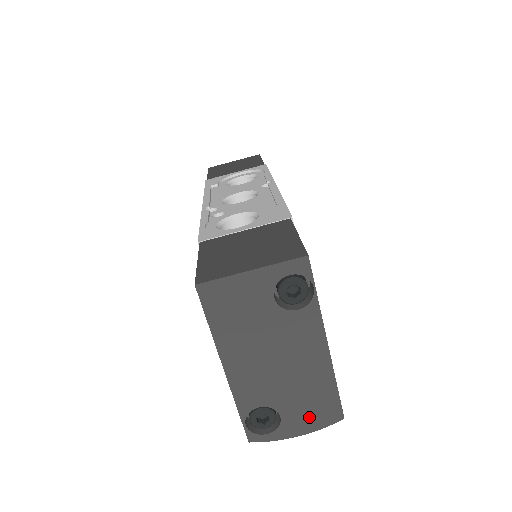
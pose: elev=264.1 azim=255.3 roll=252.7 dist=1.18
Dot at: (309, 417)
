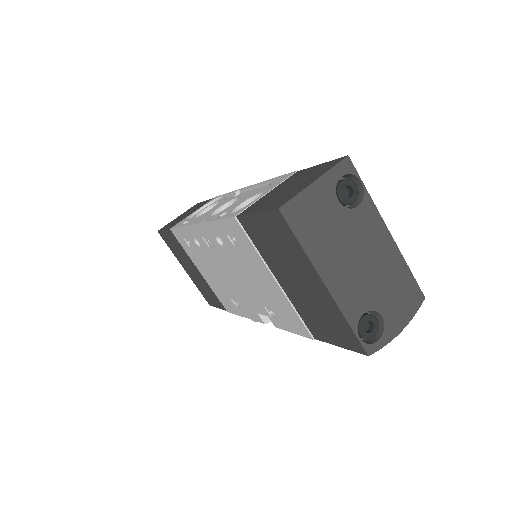
Dot at: (401, 308)
